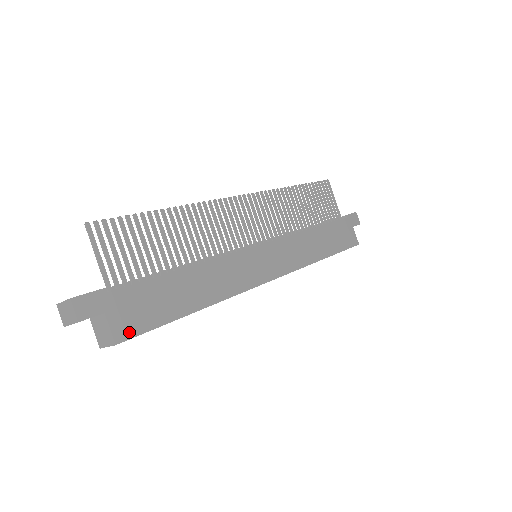
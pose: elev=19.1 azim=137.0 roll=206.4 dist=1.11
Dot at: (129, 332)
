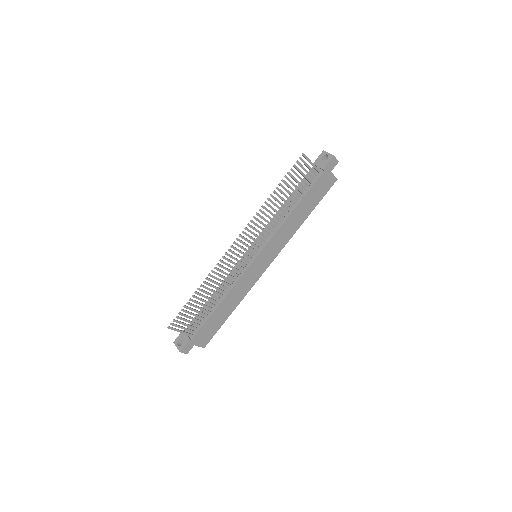
Dot at: (207, 342)
